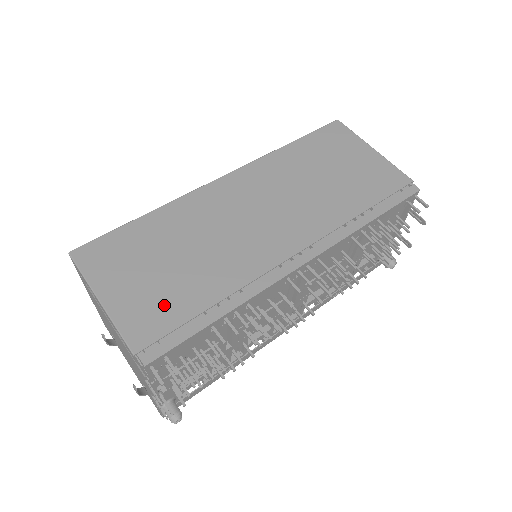
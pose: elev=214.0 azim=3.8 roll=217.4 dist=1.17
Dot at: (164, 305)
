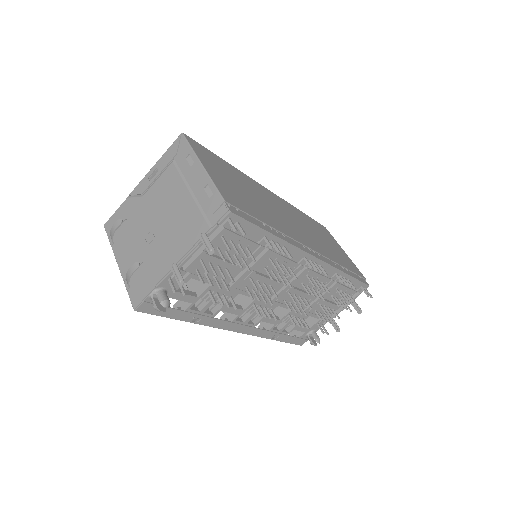
Dot at: (242, 200)
